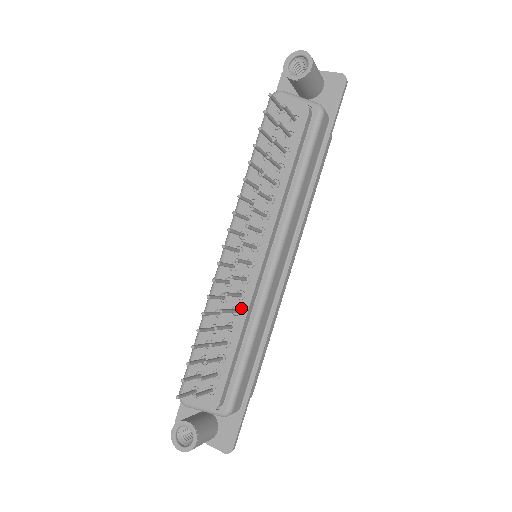
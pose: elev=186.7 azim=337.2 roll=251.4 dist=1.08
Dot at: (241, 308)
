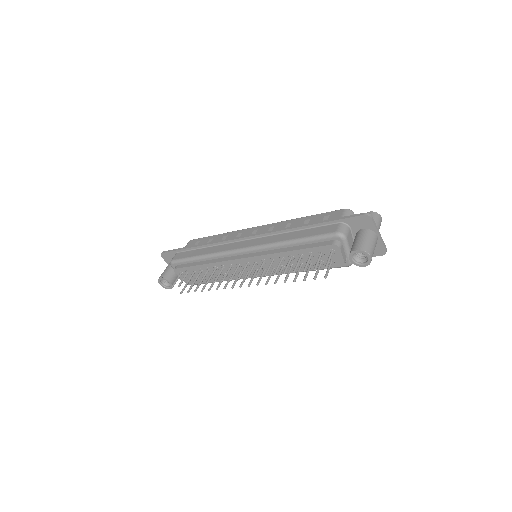
Dot at: (228, 277)
